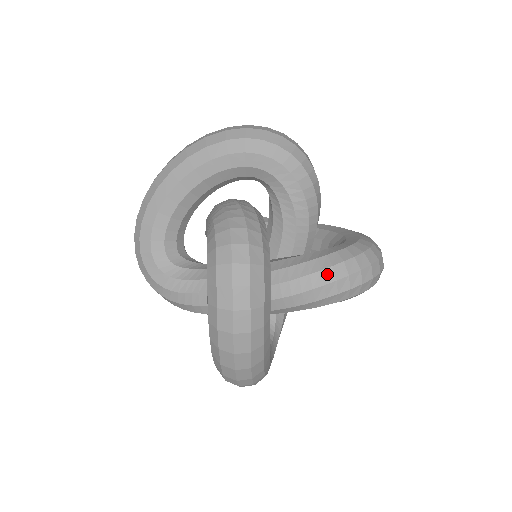
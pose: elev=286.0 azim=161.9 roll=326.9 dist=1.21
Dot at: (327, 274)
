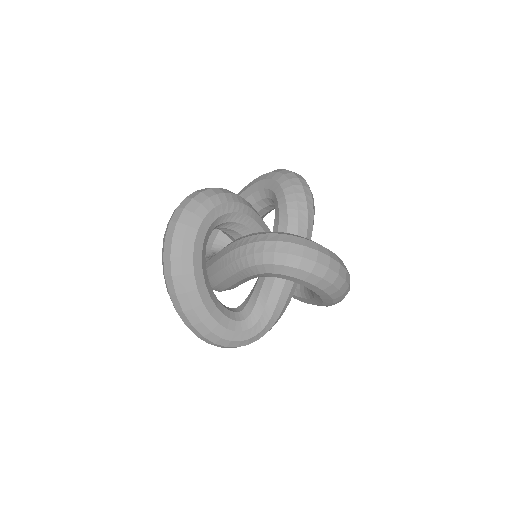
Dot at: (253, 238)
